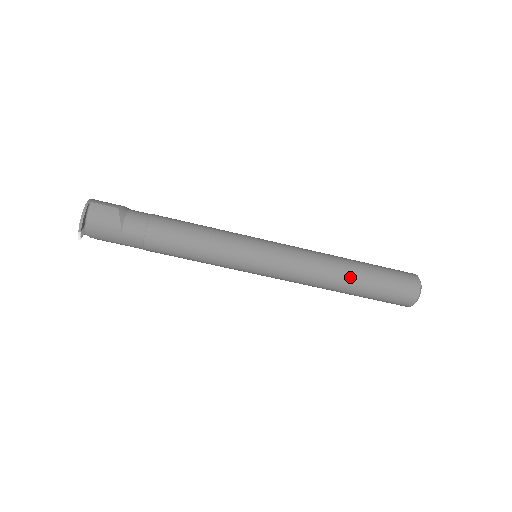
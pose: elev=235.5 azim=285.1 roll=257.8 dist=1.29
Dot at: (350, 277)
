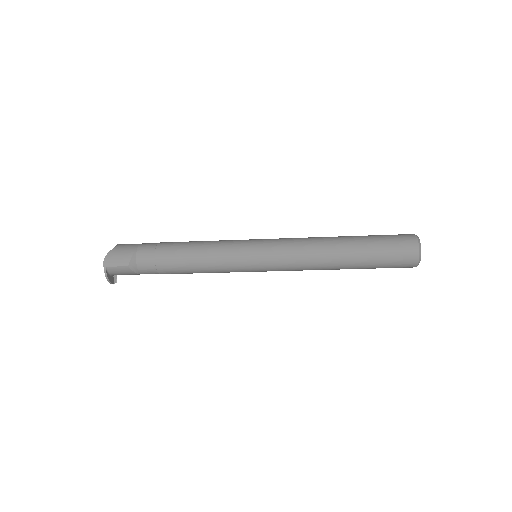
Dot at: (344, 268)
